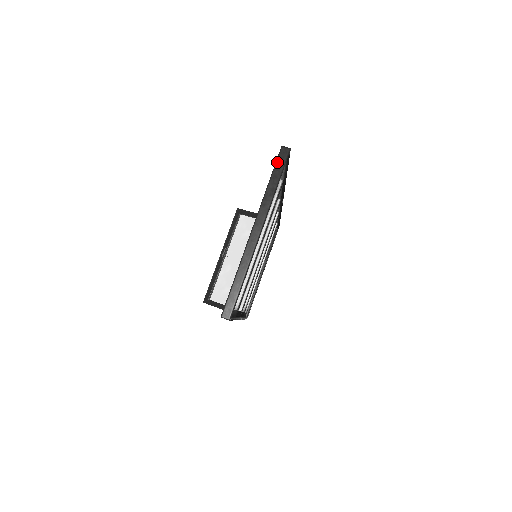
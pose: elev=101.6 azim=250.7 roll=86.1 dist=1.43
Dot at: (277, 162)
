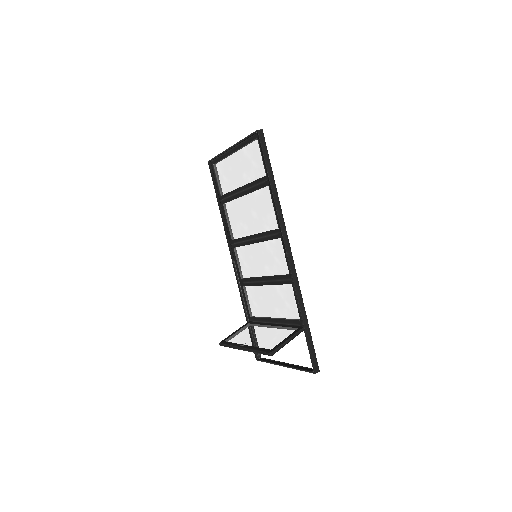
Dot at: (212, 159)
